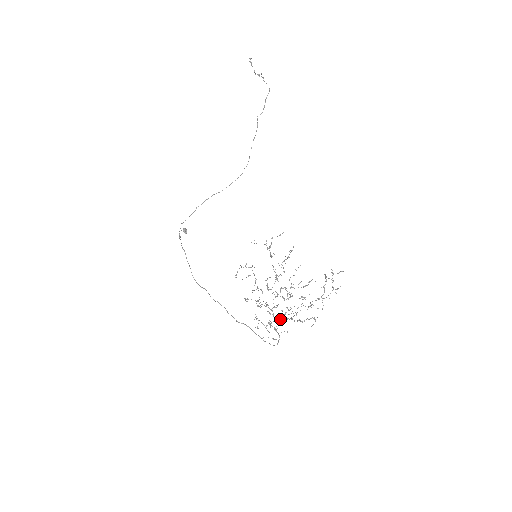
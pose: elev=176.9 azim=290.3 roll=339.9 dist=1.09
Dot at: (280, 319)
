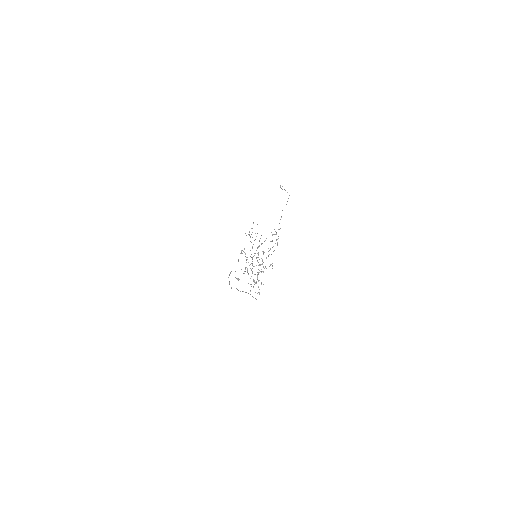
Dot at: (257, 275)
